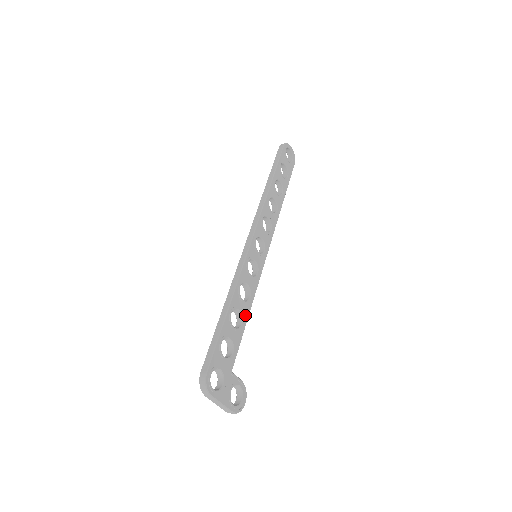
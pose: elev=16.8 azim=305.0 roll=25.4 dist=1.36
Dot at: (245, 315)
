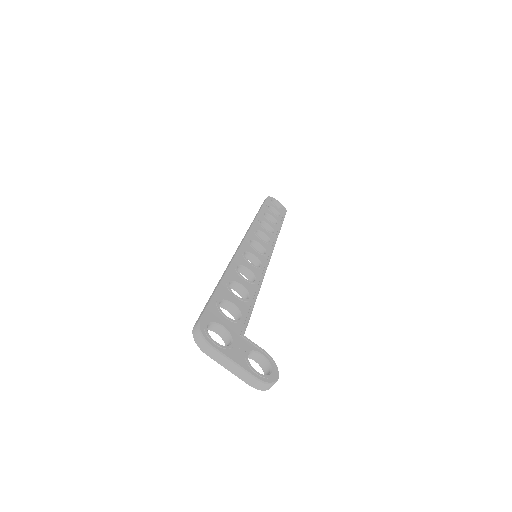
Dot at: (252, 292)
